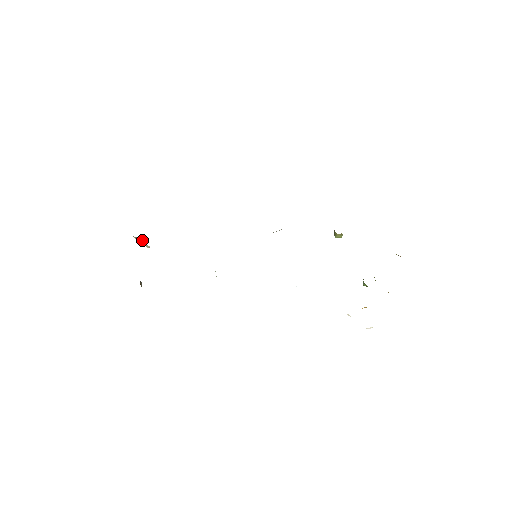
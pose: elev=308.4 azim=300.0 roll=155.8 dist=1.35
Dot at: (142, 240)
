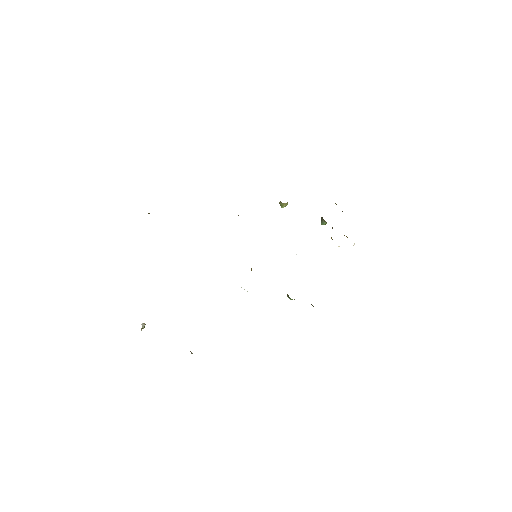
Dot at: occluded
